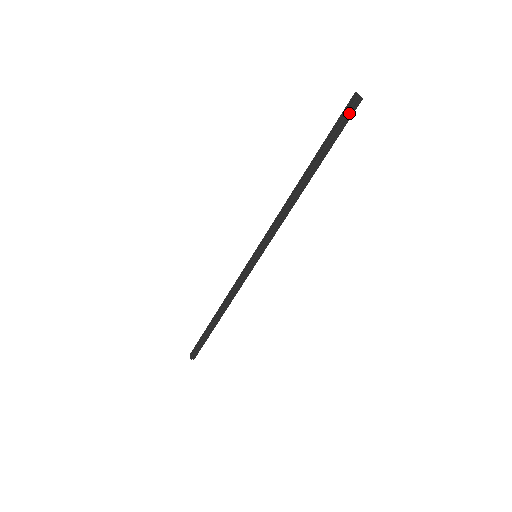
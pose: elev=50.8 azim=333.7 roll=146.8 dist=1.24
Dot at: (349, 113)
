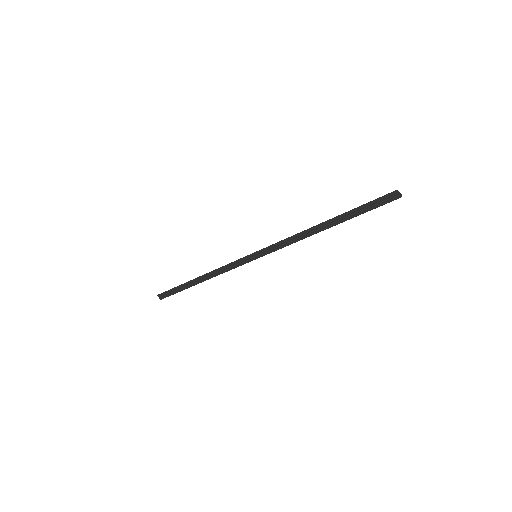
Dot at: occluded
